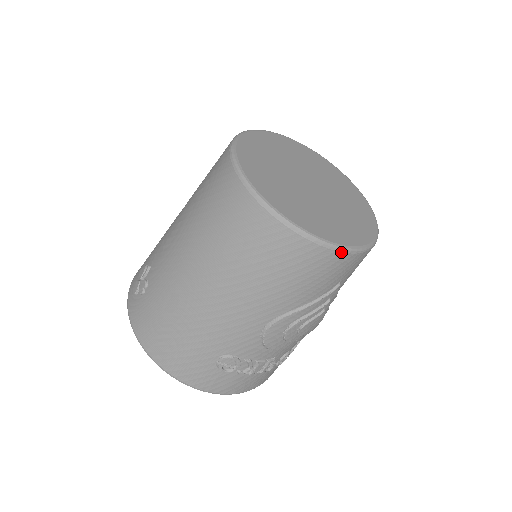
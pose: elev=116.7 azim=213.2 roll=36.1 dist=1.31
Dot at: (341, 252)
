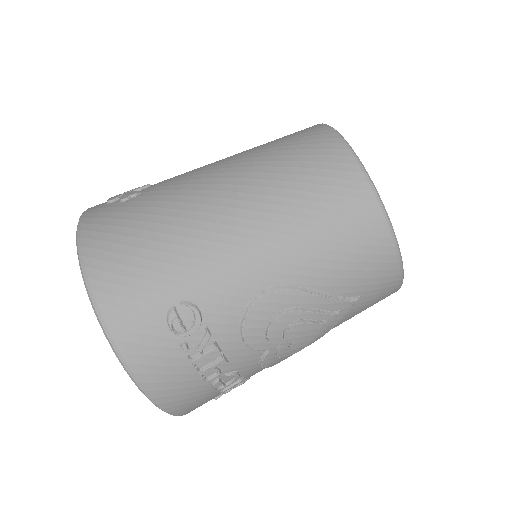
Dot at: (394, 245)
